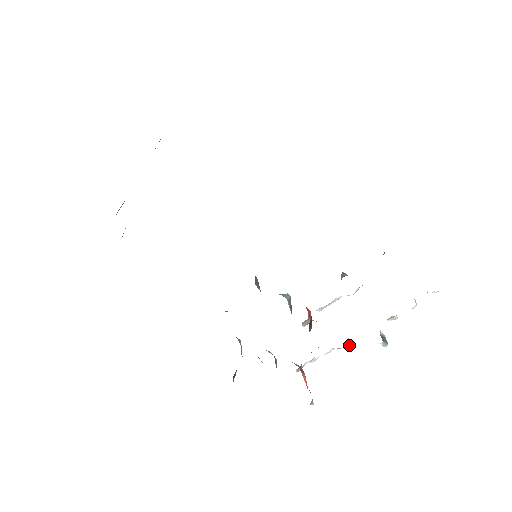
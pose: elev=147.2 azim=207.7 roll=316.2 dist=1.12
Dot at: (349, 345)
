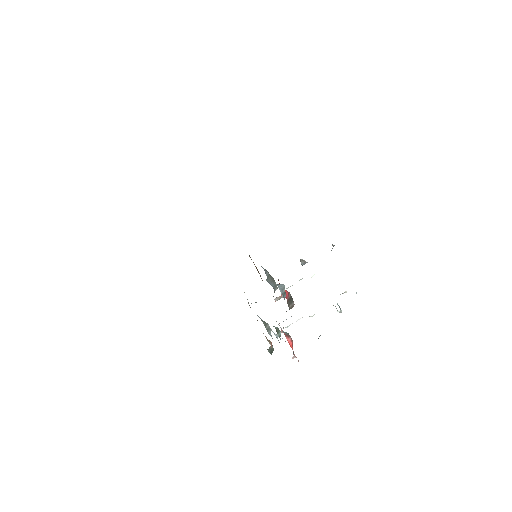
Dot at: occluded
